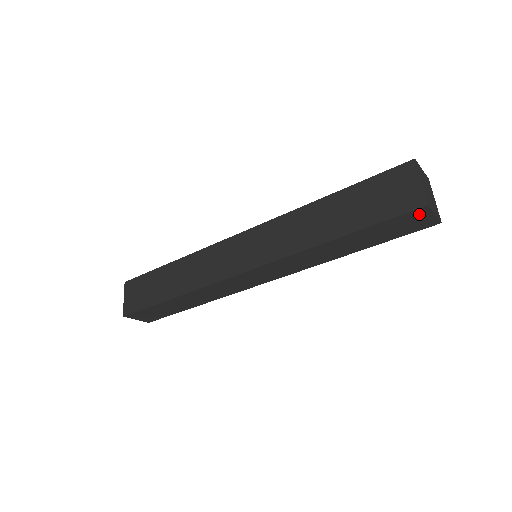
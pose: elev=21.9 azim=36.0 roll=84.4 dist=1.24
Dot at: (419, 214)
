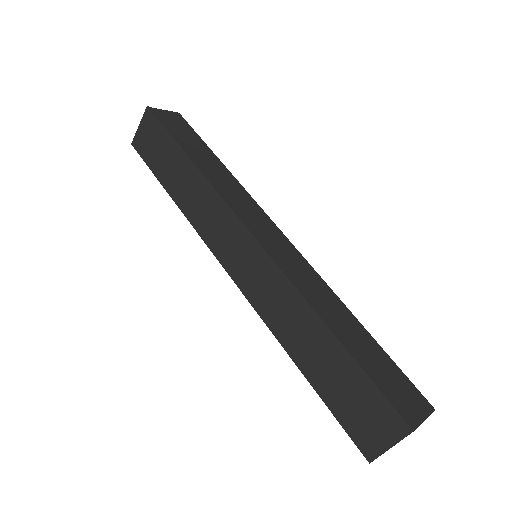
Dot at: occluded
